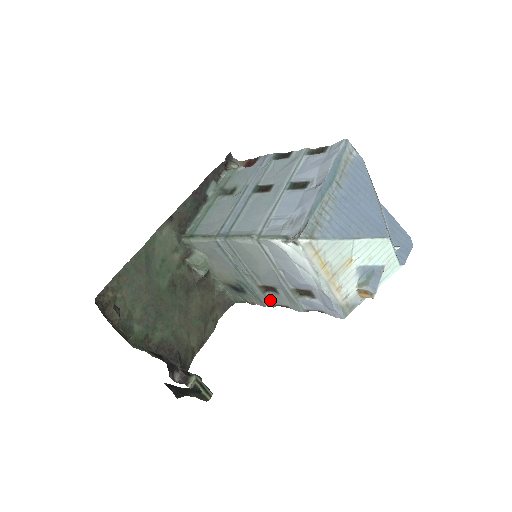
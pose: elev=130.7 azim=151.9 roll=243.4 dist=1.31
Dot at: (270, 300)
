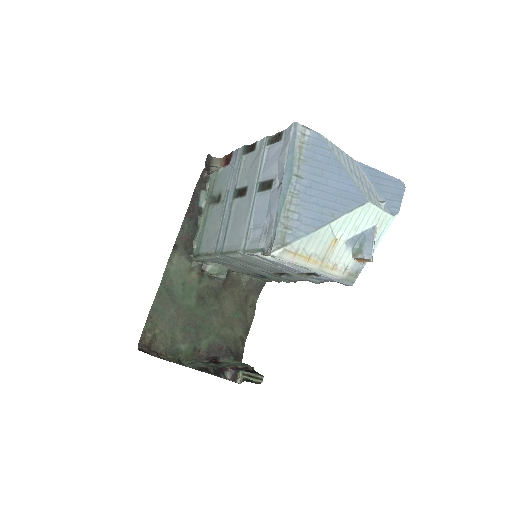
Dot at: (289, 279)
